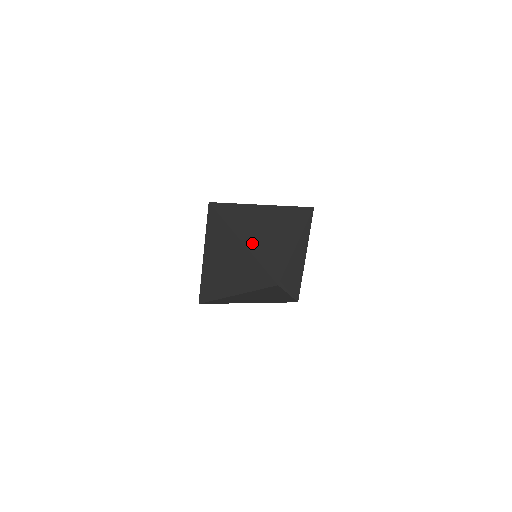
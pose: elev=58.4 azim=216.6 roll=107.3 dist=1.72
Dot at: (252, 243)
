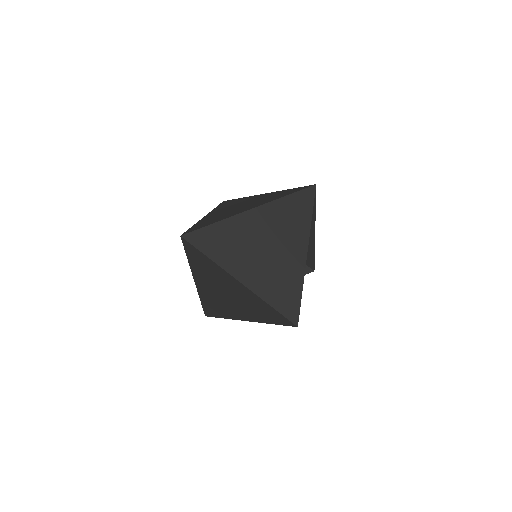
Dot at: (252, 278)
